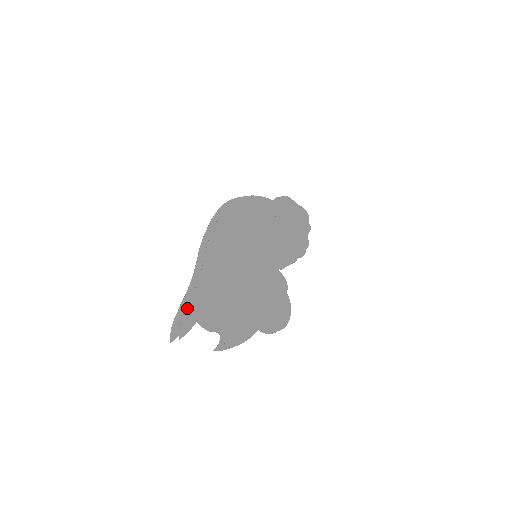
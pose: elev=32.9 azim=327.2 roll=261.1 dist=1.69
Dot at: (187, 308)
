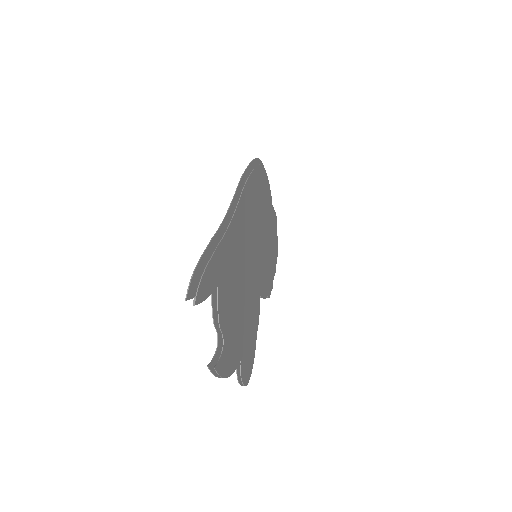
Dot at: (213, 256)
